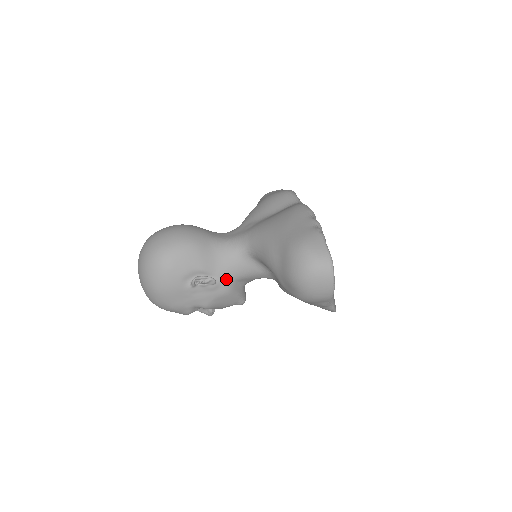
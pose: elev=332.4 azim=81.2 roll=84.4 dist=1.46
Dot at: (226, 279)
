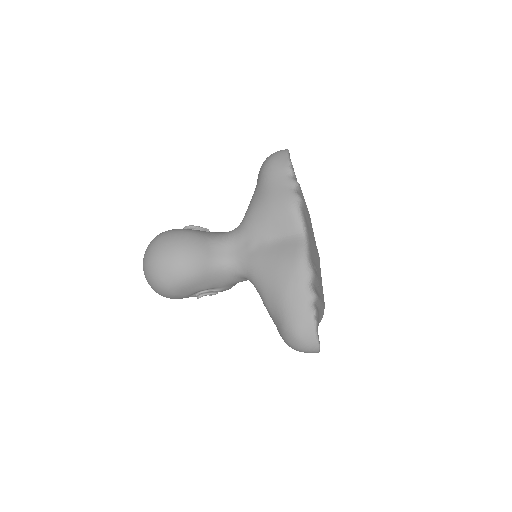
Dot at: (227, 287)
